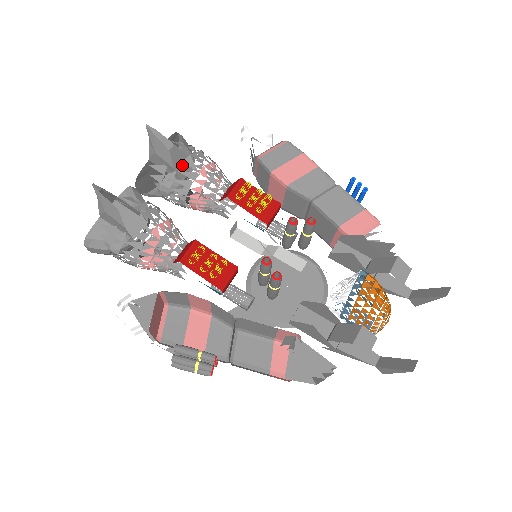
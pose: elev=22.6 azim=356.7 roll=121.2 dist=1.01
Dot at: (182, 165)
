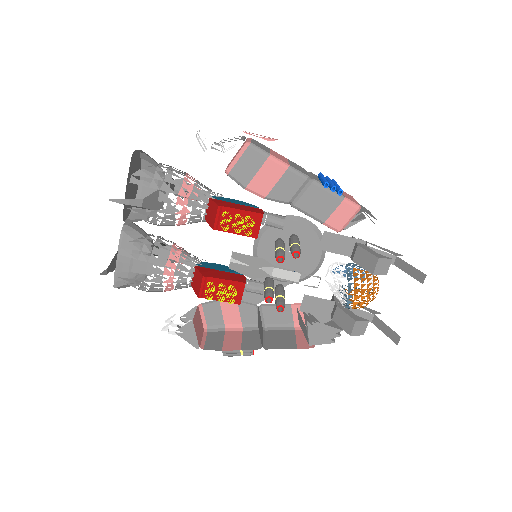
Dot at: (157, 200)
